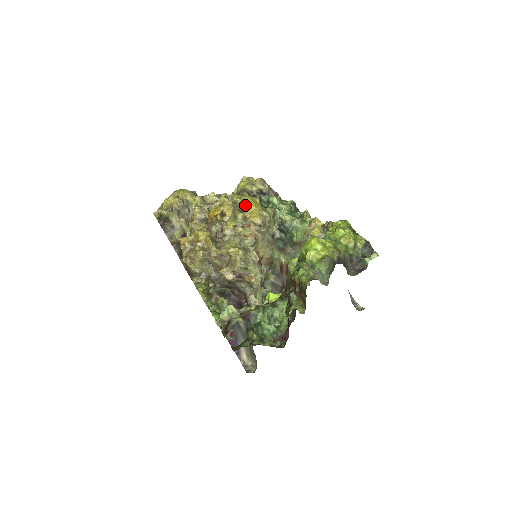
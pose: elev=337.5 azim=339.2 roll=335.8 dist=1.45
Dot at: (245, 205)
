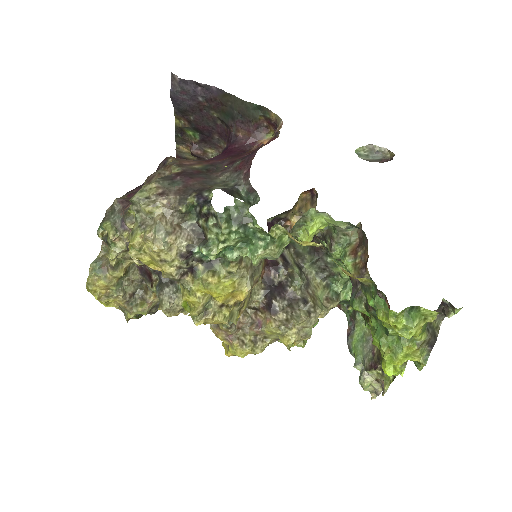
Dot at: (219, 303)
